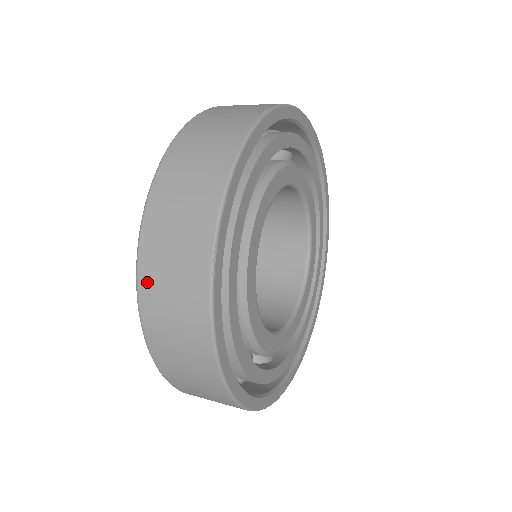
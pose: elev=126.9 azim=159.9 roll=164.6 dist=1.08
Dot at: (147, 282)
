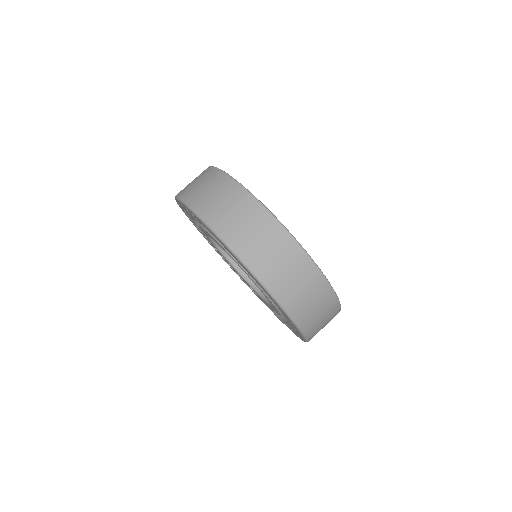
Dot at: (267, 276)
